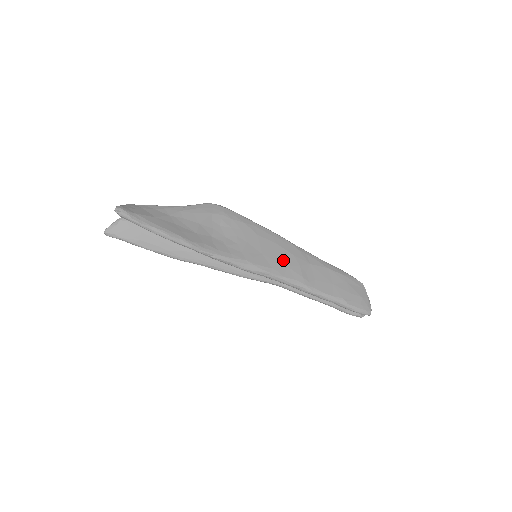
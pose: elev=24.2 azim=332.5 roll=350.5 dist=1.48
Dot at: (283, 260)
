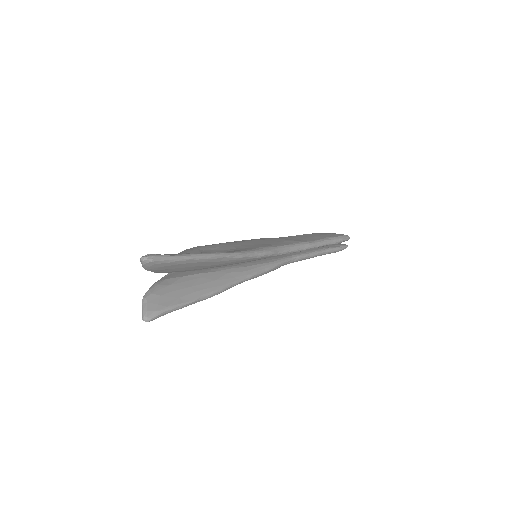
Dot at: (273, 242)
